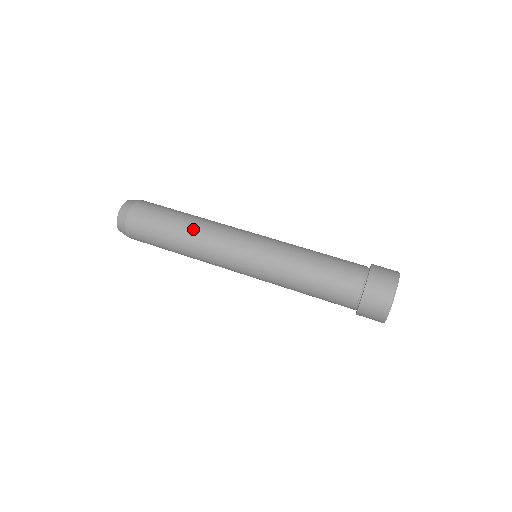
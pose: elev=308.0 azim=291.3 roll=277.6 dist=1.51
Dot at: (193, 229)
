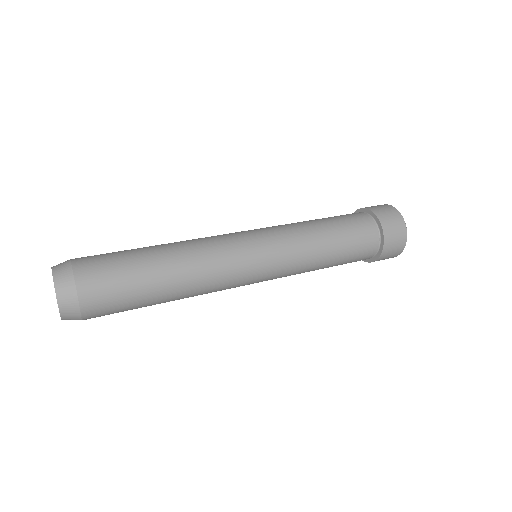
Dot at: (182, 256)
